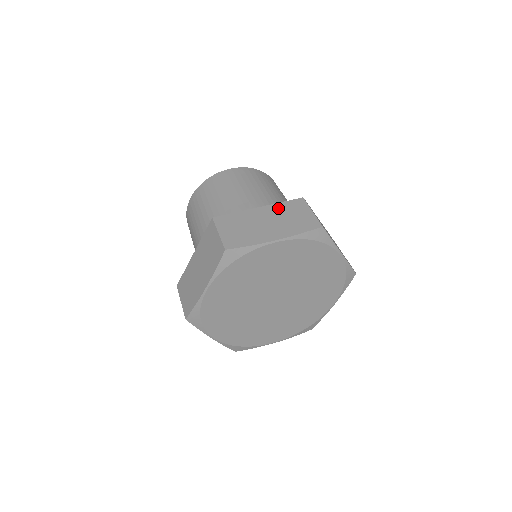
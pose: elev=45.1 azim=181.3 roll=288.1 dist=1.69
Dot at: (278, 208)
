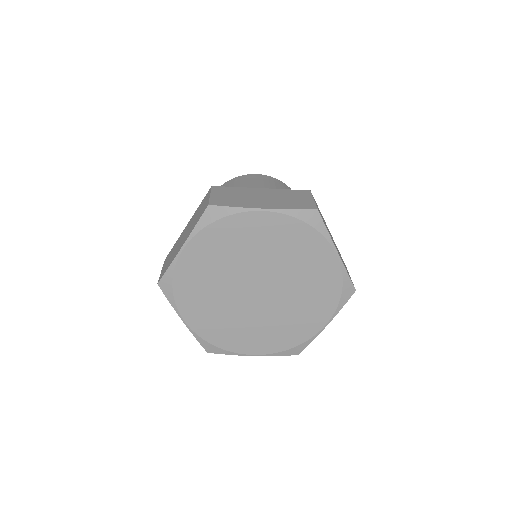
Dot at: (280, 192)
